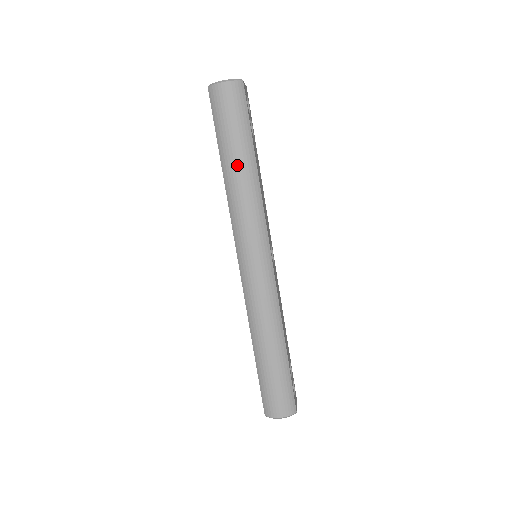
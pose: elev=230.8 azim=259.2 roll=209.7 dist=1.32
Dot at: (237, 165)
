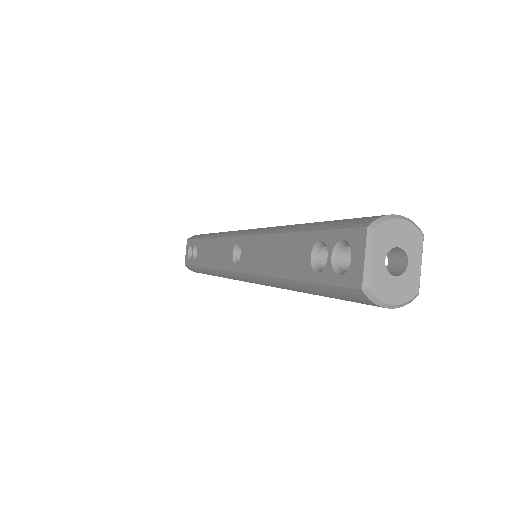
Dot at: occluded
